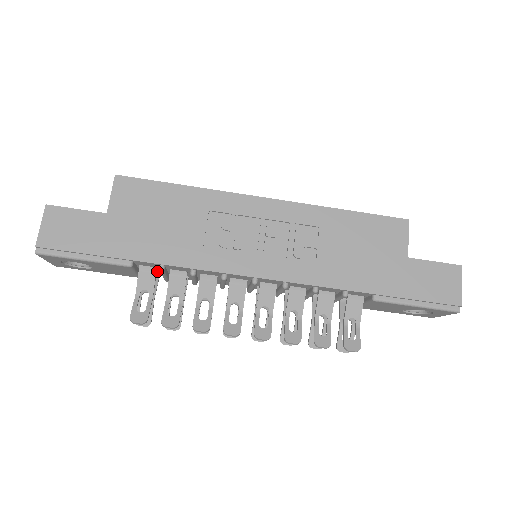
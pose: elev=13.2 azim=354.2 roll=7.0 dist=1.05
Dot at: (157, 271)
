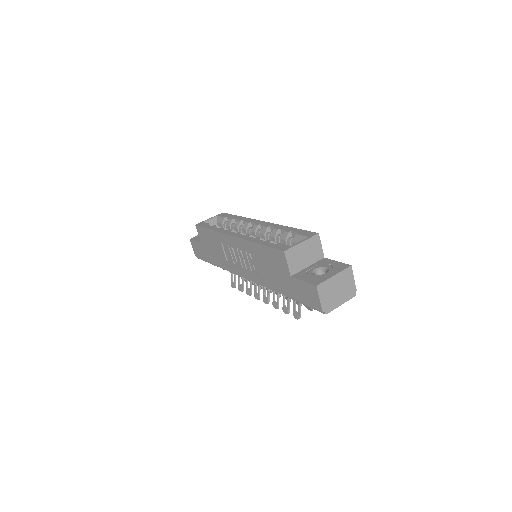
Dot at: occluded
